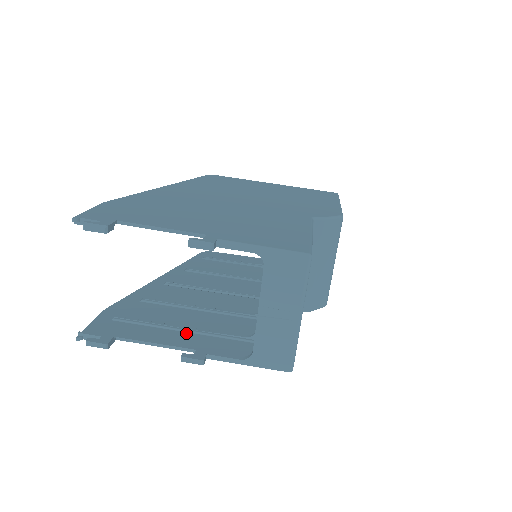
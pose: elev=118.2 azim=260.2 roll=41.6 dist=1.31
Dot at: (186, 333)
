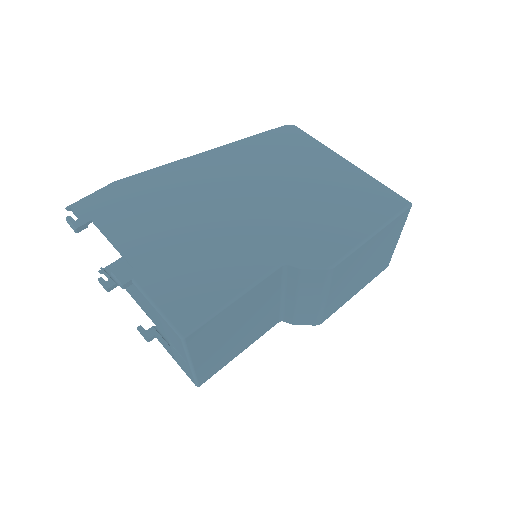
Dot at: occluded
